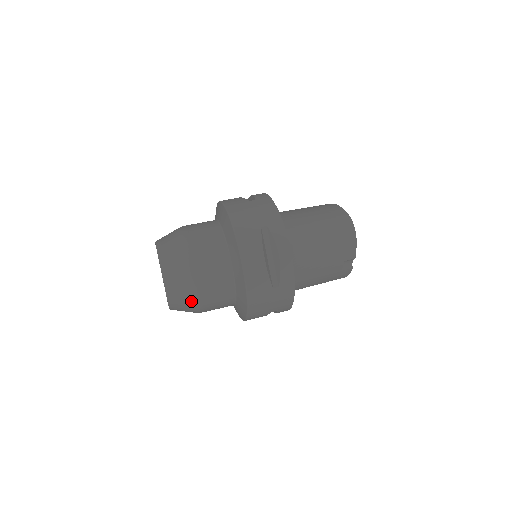
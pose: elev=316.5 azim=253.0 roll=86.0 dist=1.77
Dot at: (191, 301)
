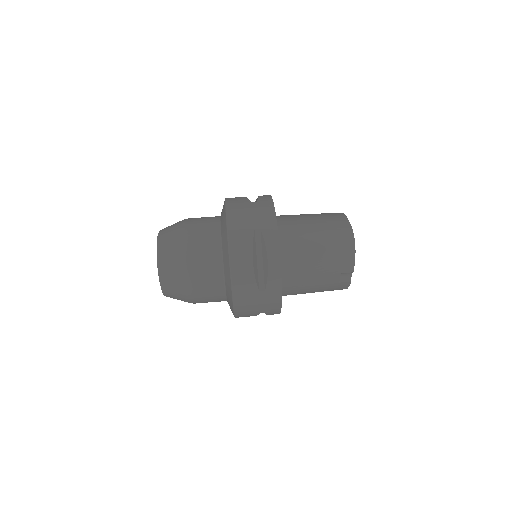
Dot at: (182, 292)
